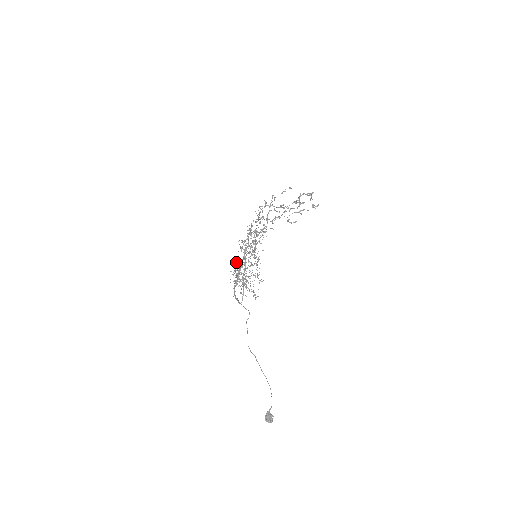
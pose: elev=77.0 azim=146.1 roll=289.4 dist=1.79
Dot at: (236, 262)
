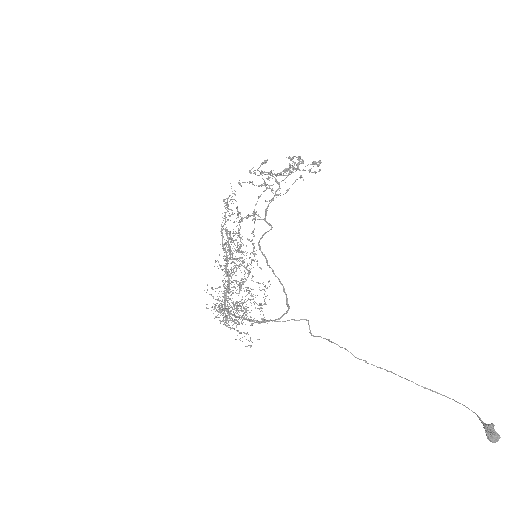
Dot at: occluded
